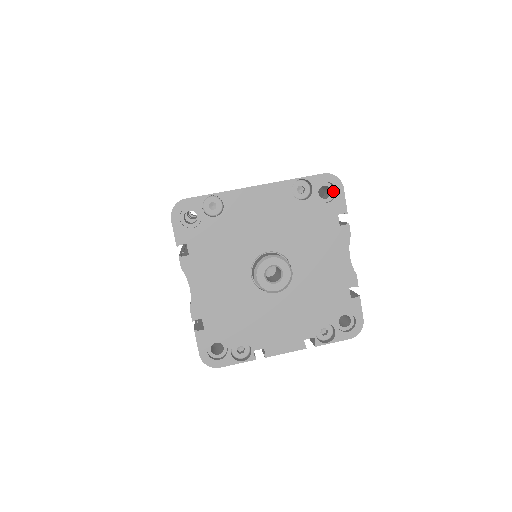
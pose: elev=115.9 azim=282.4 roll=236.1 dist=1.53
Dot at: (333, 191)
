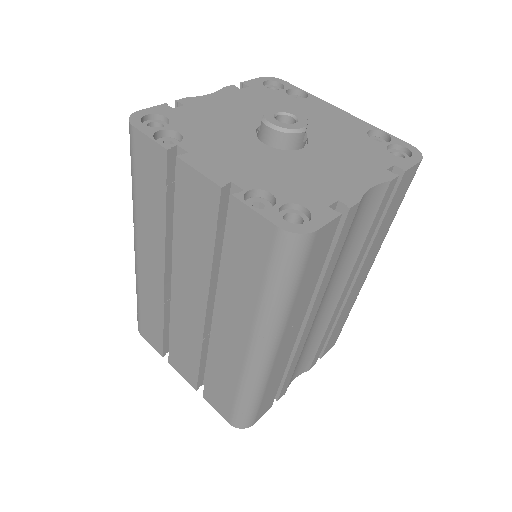
Dot at: occluded
